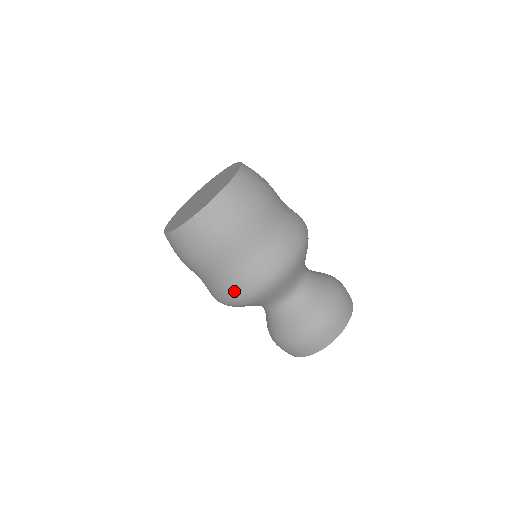
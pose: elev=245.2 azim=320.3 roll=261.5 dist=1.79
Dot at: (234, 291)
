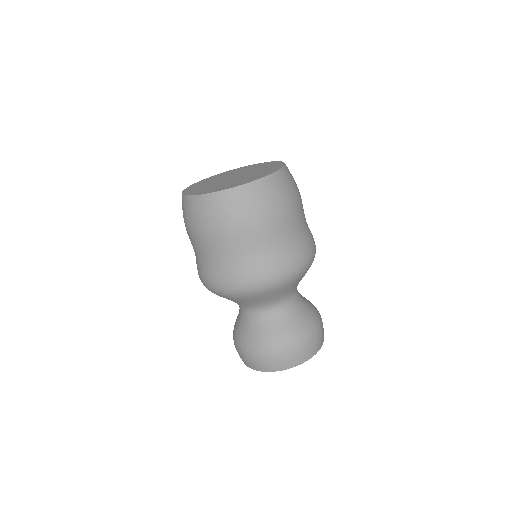
Dot at: (244, 276)
